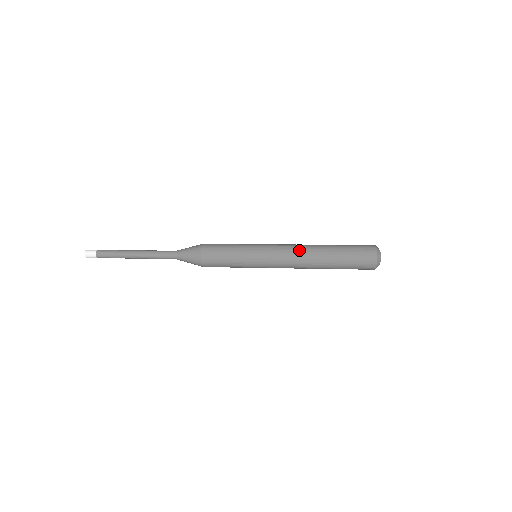
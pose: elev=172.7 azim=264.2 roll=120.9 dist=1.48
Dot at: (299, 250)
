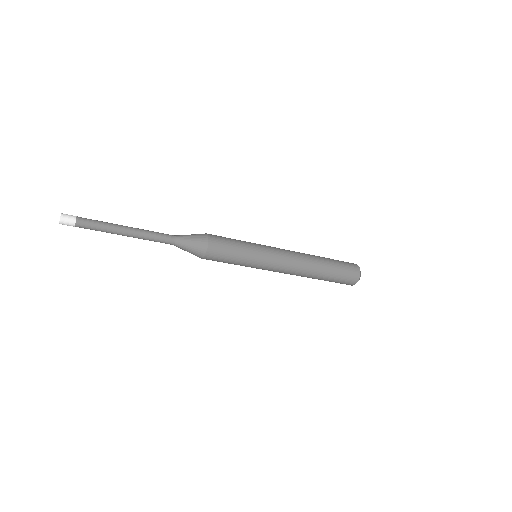
Dot at: (299, 253)
